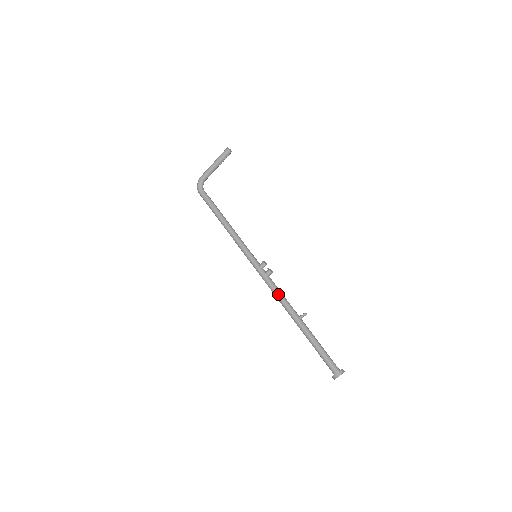
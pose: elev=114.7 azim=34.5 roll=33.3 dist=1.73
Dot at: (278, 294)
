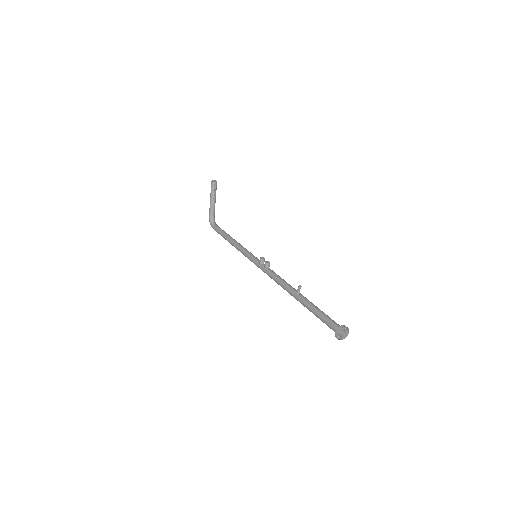
Dot at: (276, 280)
